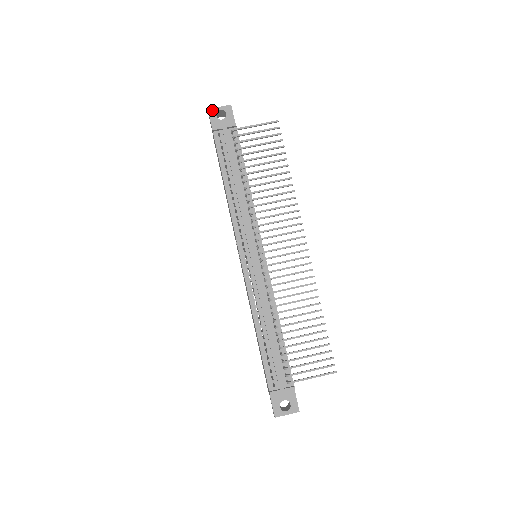
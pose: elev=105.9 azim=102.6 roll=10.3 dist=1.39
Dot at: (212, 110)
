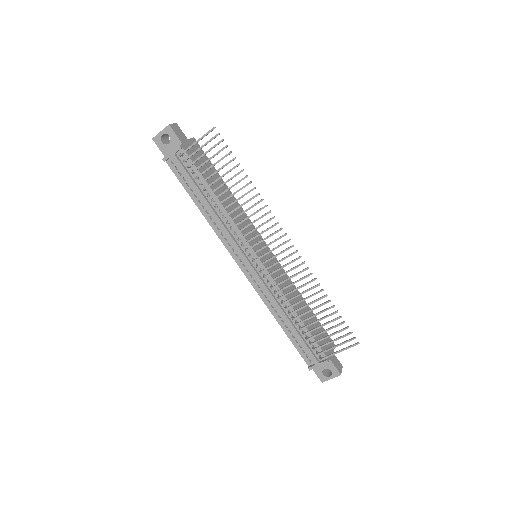
Dot at: (156, 138)
